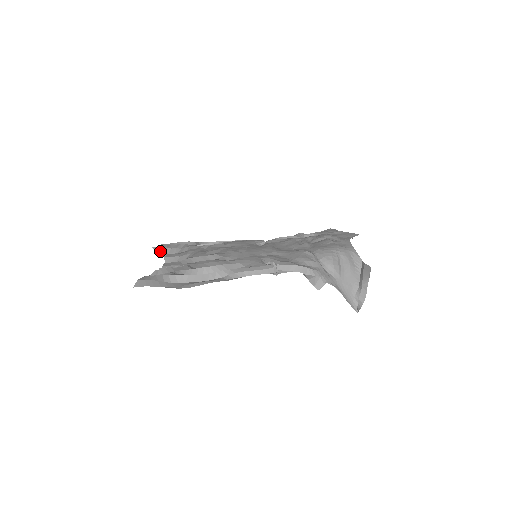
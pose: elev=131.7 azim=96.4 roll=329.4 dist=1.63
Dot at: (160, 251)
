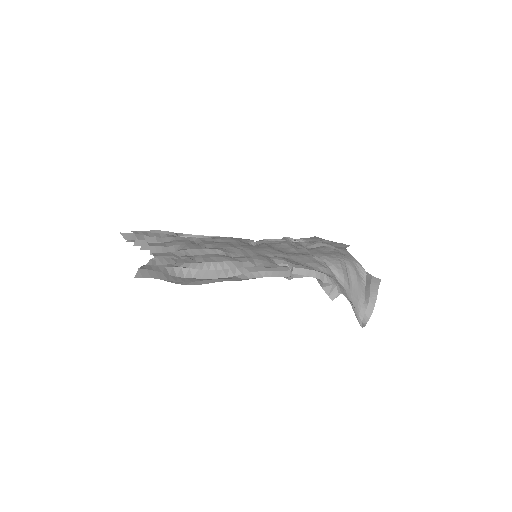
Dot at: (129, 238)
